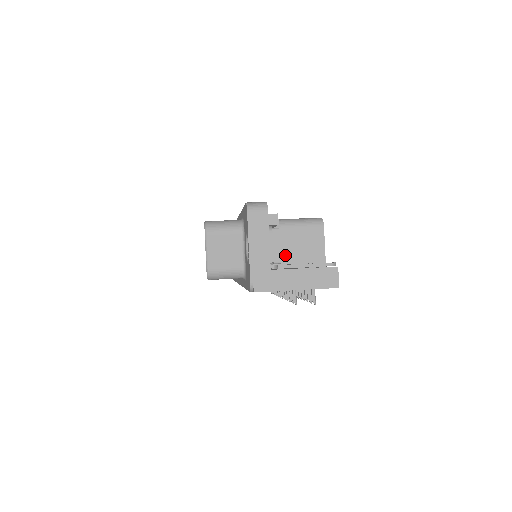
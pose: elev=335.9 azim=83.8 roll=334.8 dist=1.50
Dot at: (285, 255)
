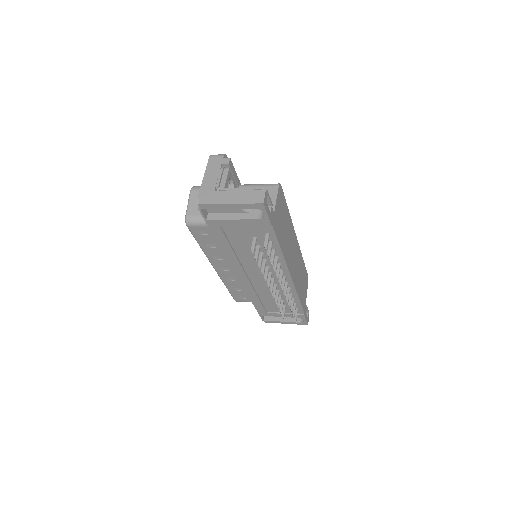
Dot at: occluded
